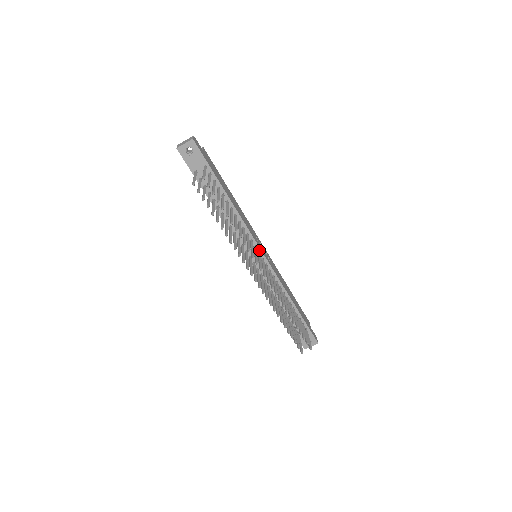
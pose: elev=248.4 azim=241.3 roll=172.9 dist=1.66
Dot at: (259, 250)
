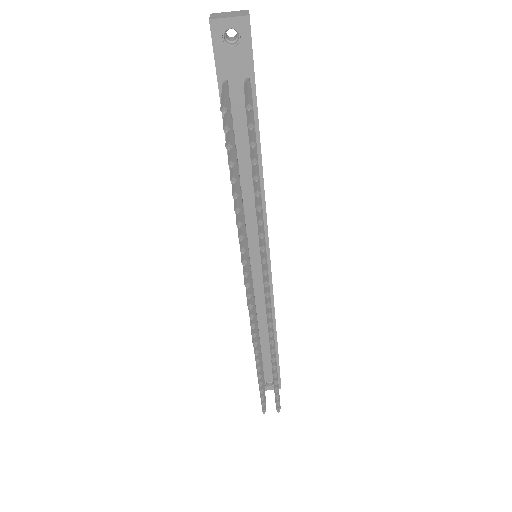
Dot at: (267, 251)
